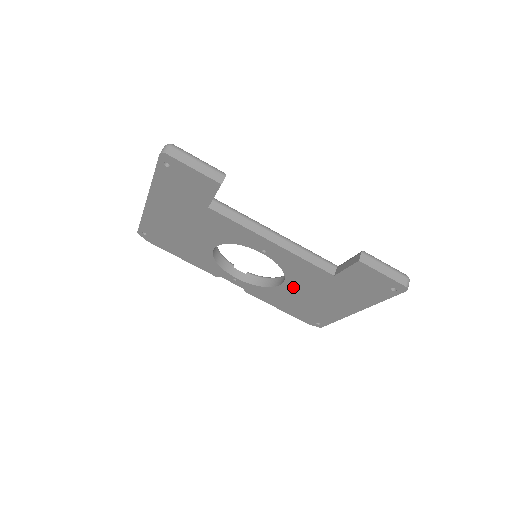
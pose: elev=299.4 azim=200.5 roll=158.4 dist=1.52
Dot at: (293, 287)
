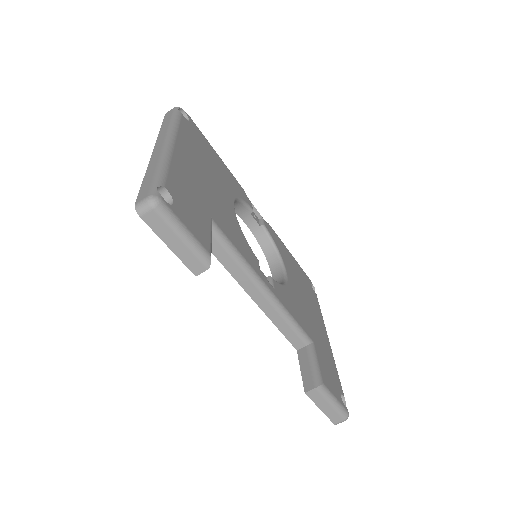
Dot at: occluded
